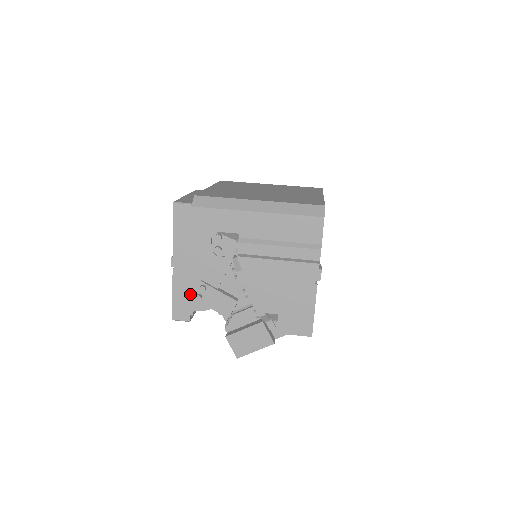
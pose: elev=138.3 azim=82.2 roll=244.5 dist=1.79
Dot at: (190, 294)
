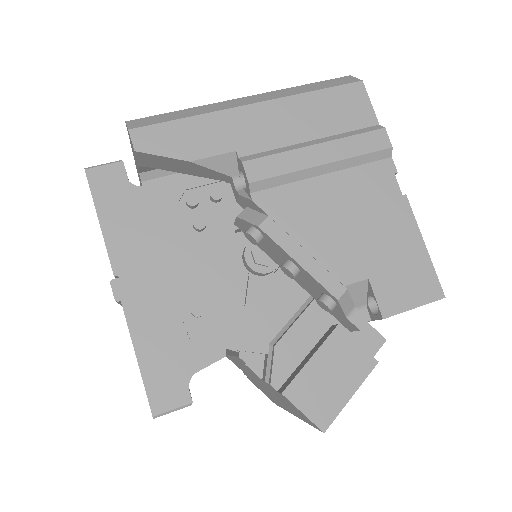
Dot at: (174, 339)
